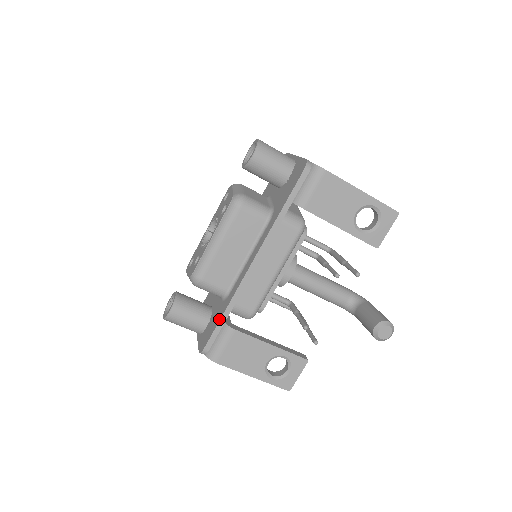
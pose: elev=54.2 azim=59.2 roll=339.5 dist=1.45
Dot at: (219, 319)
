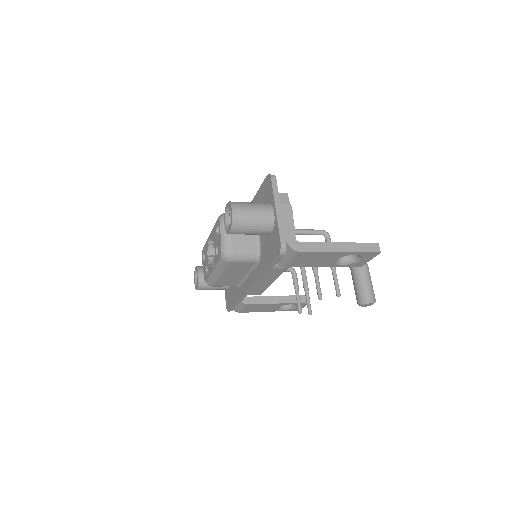
Dot at: (234, 303)
